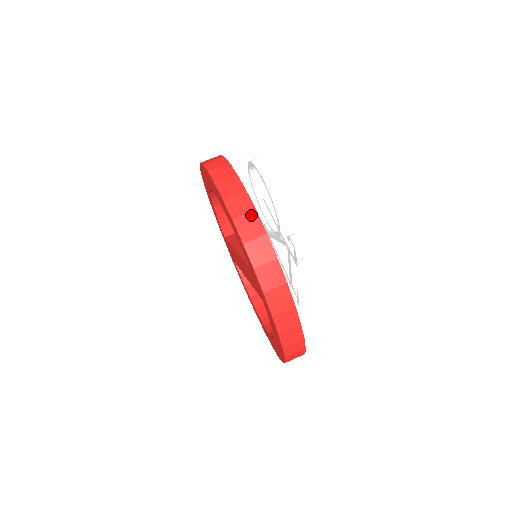
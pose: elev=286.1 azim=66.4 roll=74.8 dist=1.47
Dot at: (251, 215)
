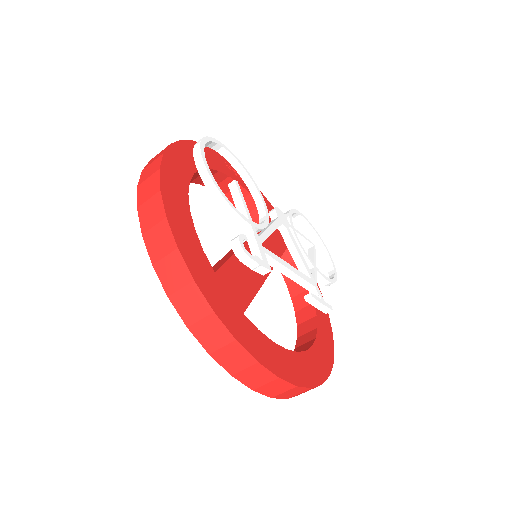
Dot at: (160, 225)
